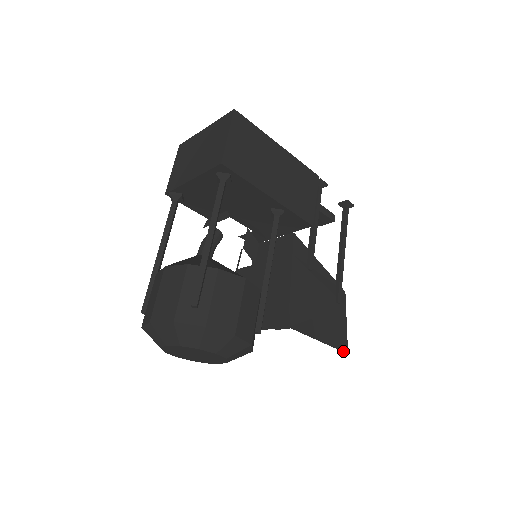
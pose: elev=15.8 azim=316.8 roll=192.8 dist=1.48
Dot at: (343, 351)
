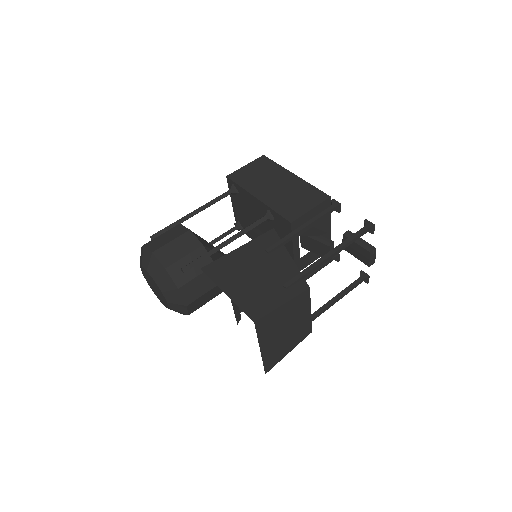
Dot at: (249, 317)
